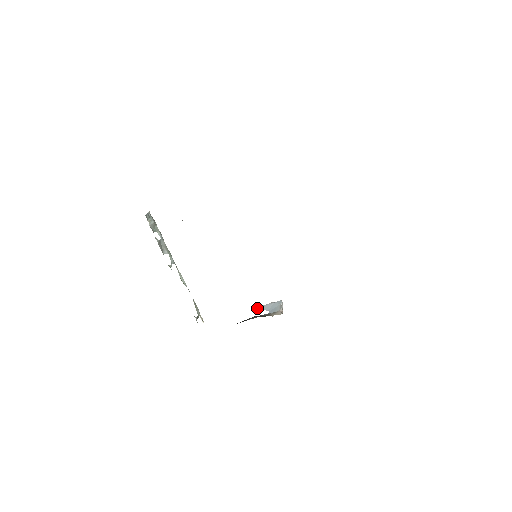
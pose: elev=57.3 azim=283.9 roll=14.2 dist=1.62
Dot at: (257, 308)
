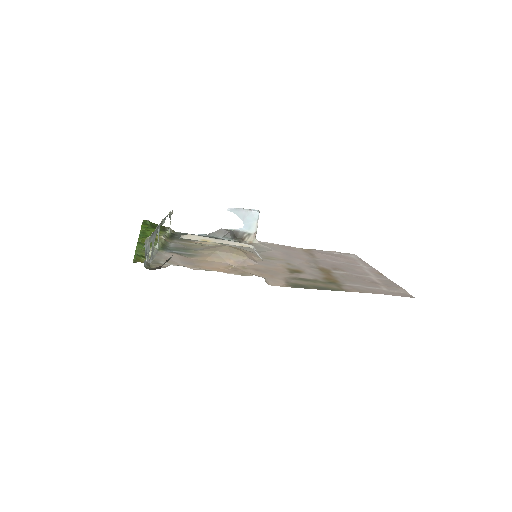
Dot at: (232, 210)
